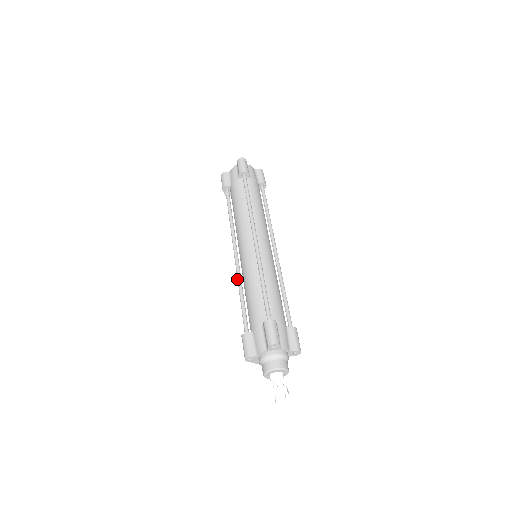
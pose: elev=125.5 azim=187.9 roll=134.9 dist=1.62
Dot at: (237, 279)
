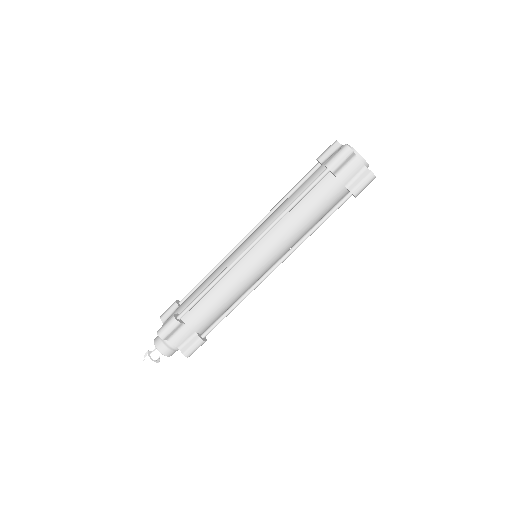
Dot at: occluded
